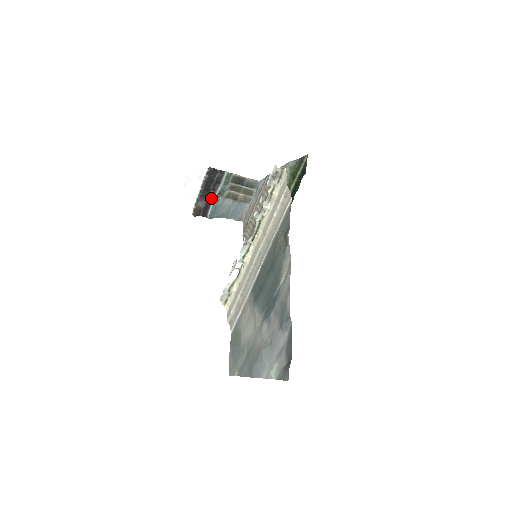
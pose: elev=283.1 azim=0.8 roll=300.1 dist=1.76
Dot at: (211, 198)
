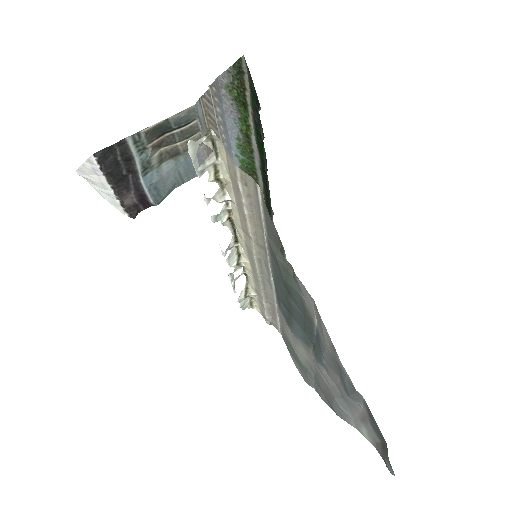
Dot at: (137, 184)
